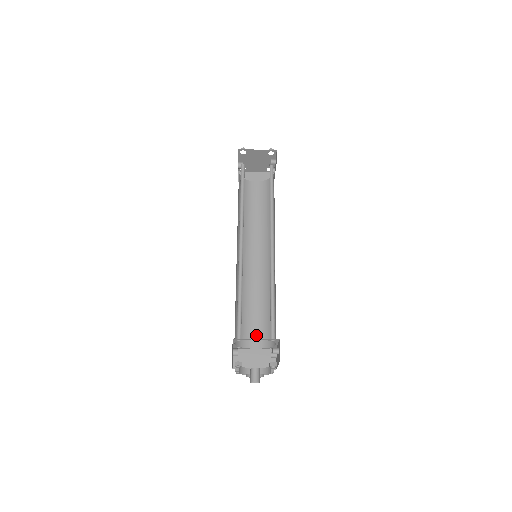
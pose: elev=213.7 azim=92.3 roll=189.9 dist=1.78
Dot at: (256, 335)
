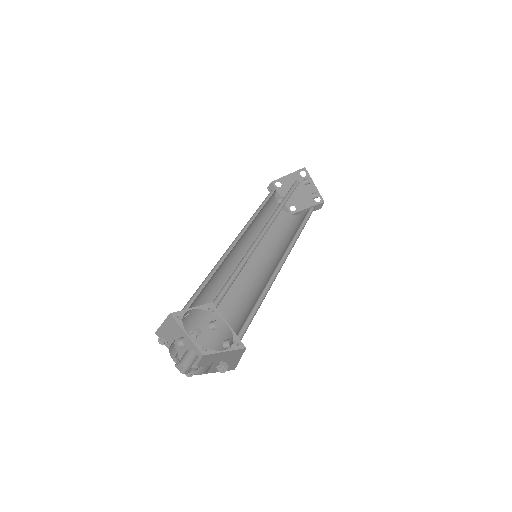
Dot at: (232, 337)
